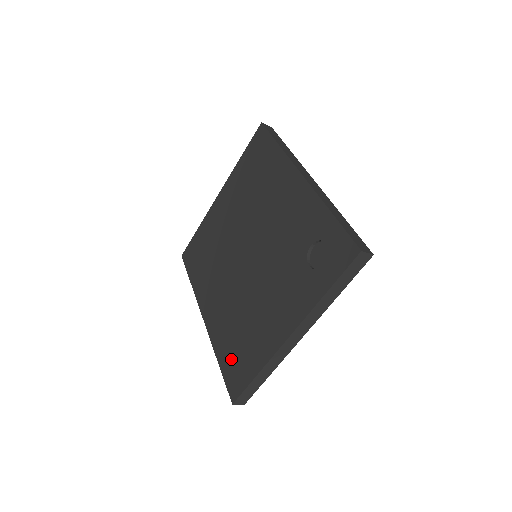
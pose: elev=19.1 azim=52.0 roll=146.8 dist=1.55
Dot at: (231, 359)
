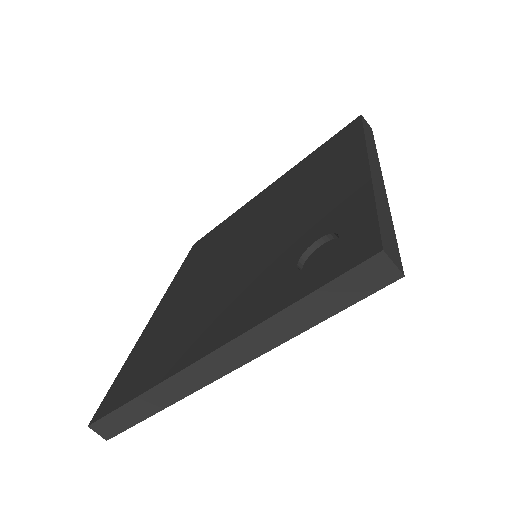
Dot at: (135, 365)
